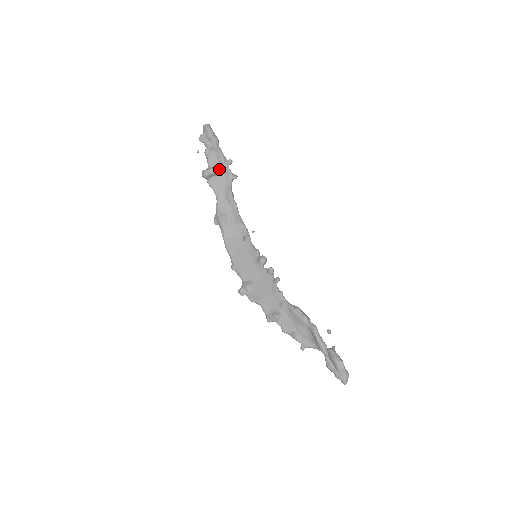
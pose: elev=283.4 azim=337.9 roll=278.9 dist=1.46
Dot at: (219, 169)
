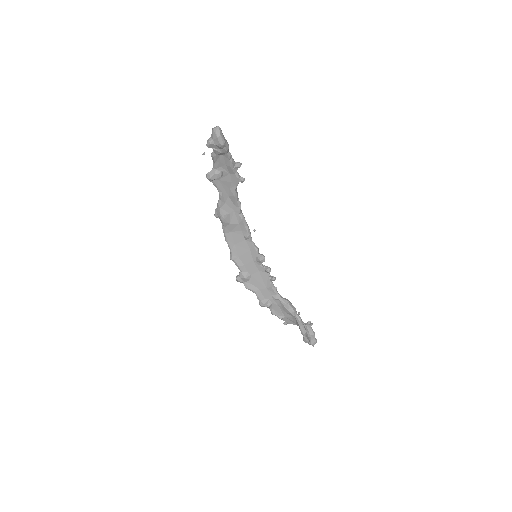
Dot at: (226, 171)
